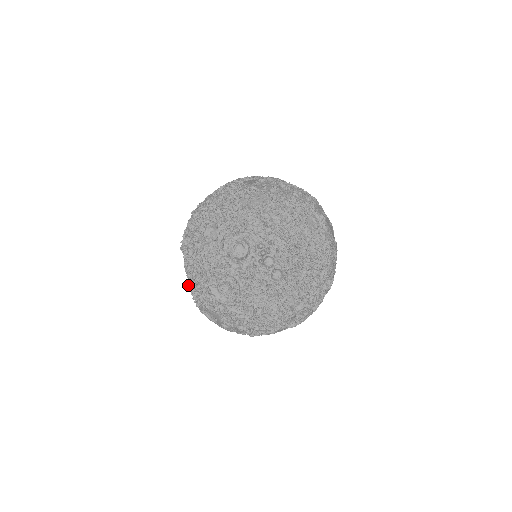
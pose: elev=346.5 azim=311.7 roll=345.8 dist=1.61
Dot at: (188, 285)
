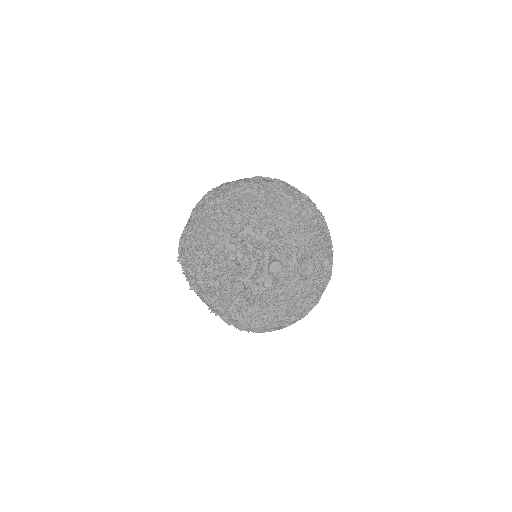
Dot at: occluded
